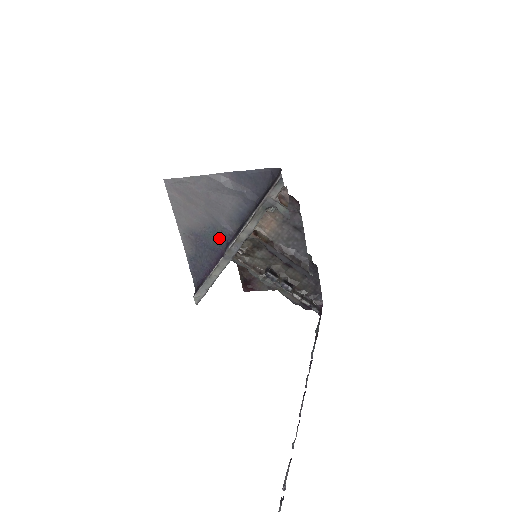
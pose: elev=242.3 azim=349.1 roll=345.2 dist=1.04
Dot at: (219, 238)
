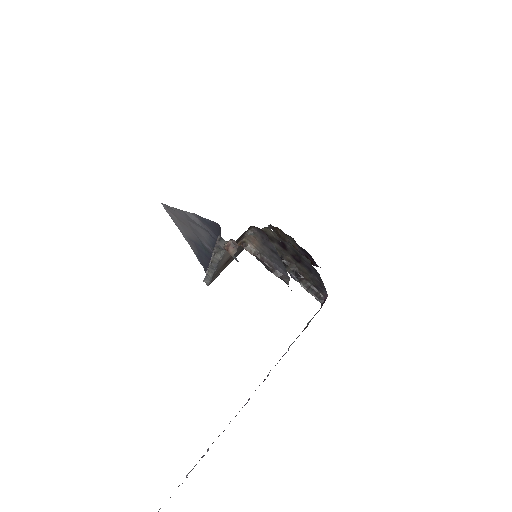
Dot at: (207, 251)
